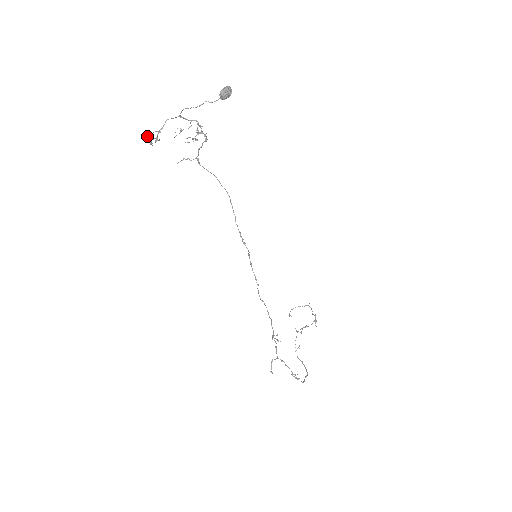
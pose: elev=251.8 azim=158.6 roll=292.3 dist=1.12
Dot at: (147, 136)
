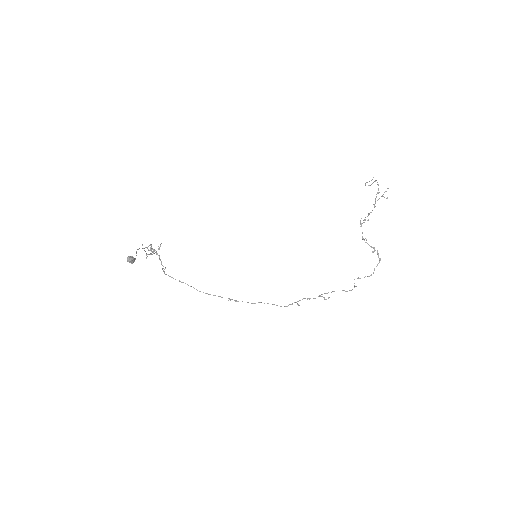
Dot at: occluded
